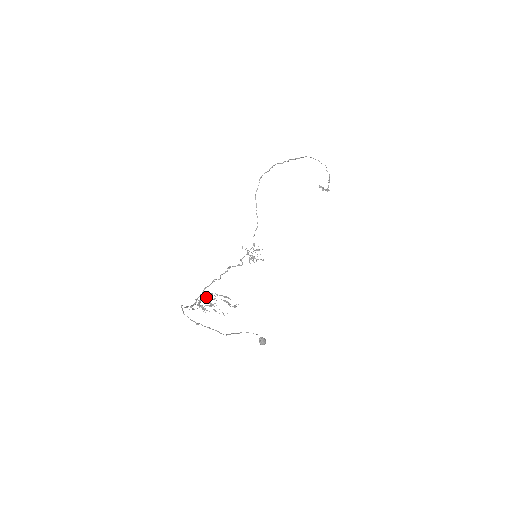
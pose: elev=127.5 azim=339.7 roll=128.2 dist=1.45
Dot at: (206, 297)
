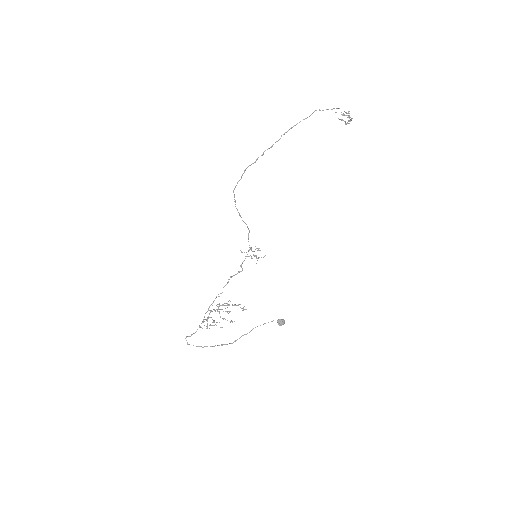
Dot at: occluded
